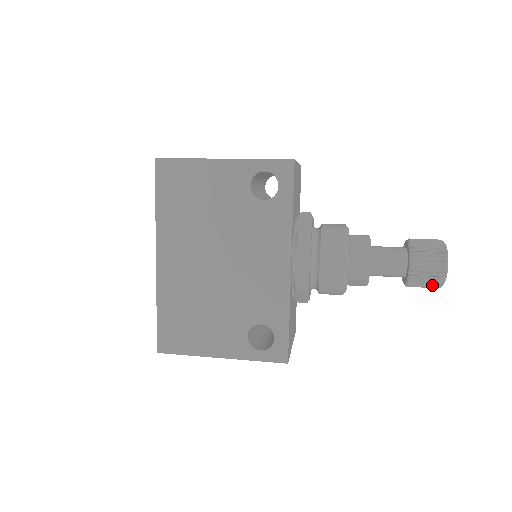
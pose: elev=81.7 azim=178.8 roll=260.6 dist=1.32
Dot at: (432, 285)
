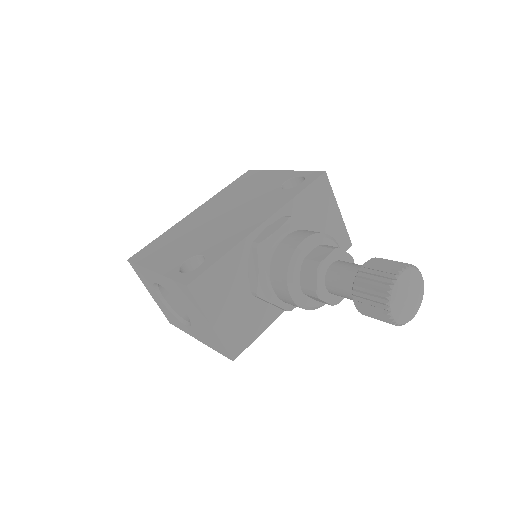
Dot at: (376, 294)
